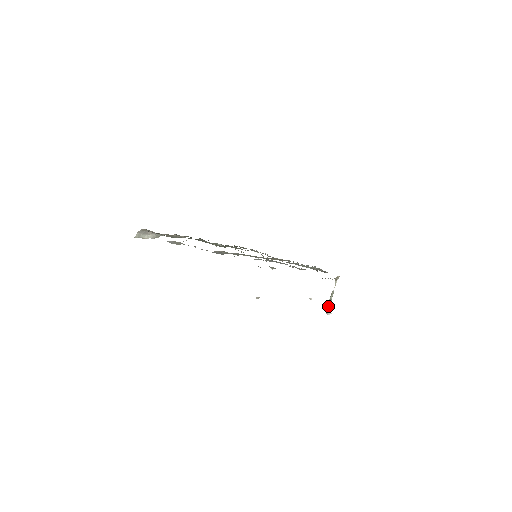
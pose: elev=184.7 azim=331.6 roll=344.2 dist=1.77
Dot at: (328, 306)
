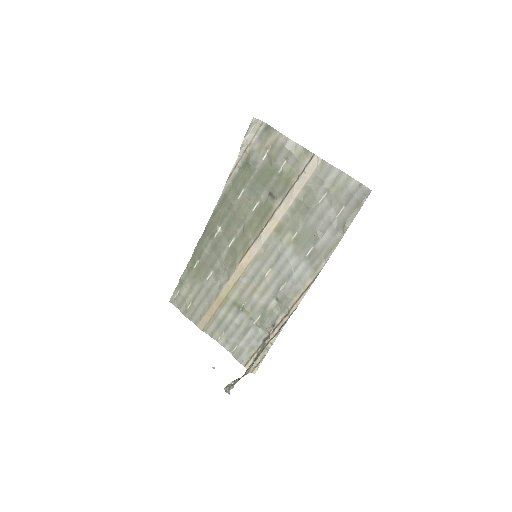
Dot at: (230, 385)
